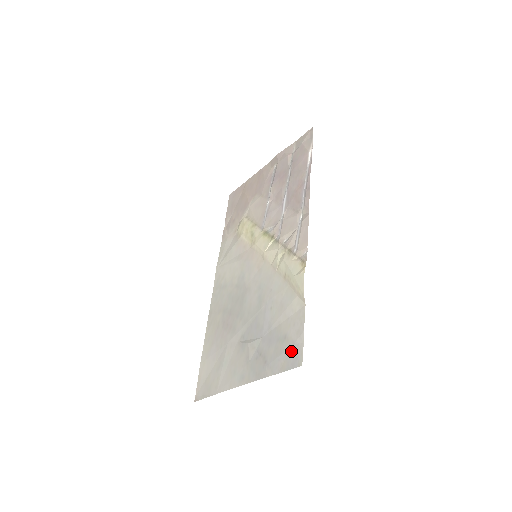
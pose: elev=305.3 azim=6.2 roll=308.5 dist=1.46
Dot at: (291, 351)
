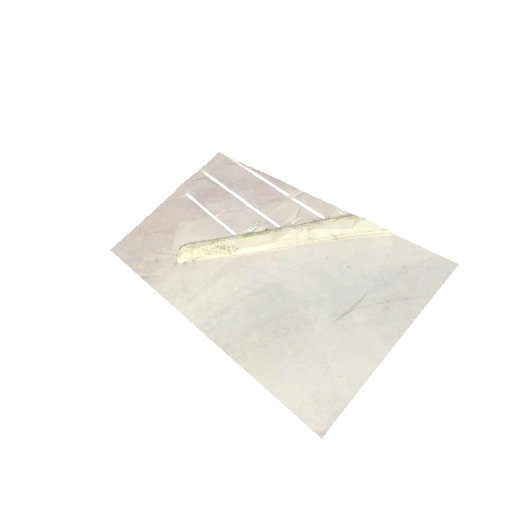
Dot at: (429, 267)
